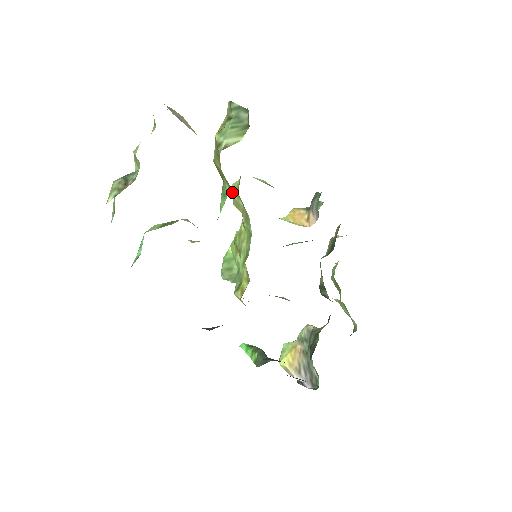
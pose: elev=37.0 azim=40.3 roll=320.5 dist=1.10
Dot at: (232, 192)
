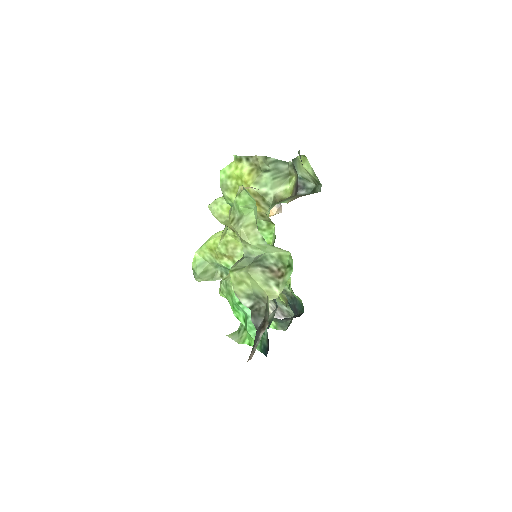
Dot at: (216, 213)
